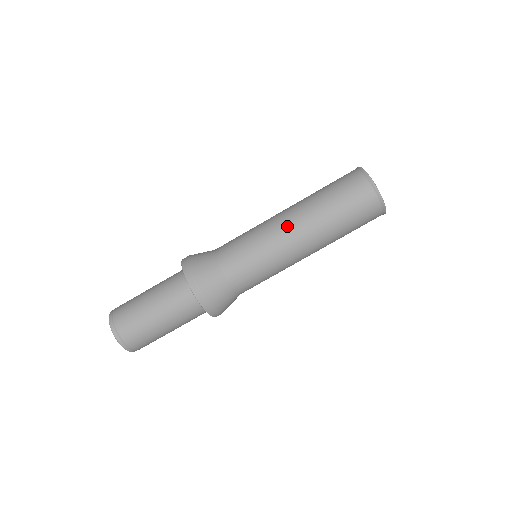
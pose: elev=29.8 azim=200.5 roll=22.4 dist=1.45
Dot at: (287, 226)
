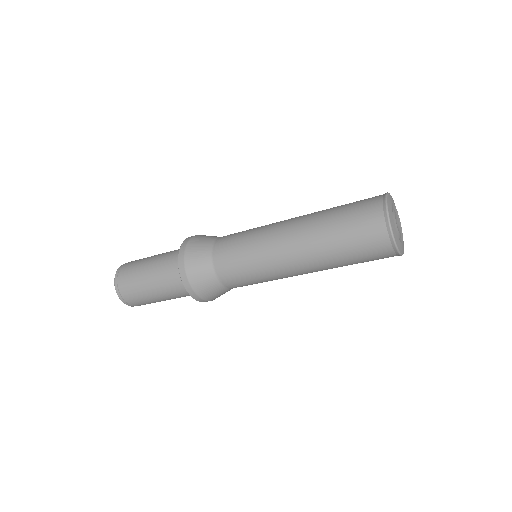
Dot at: (284, 234)
